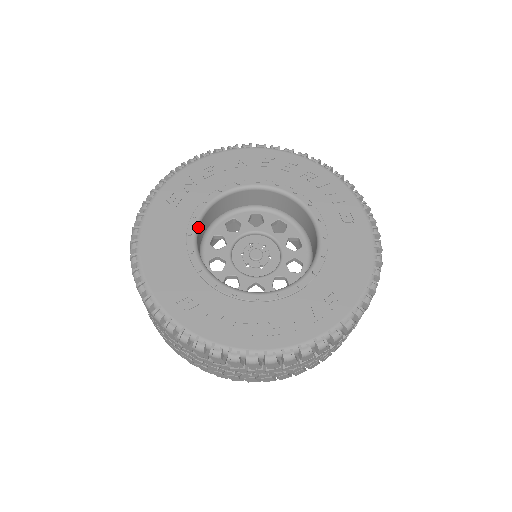
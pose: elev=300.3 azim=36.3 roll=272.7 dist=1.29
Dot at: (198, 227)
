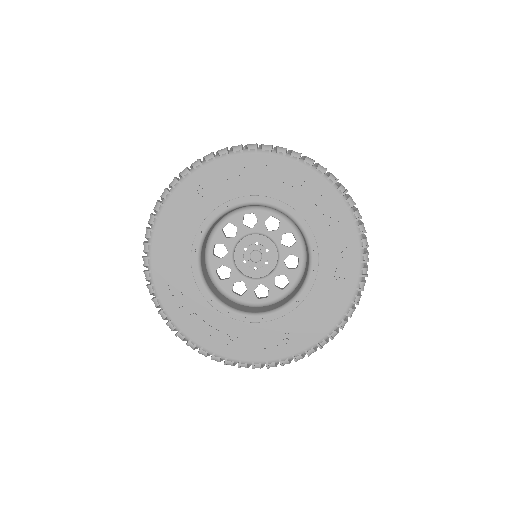
Dot at: (210, 227)
